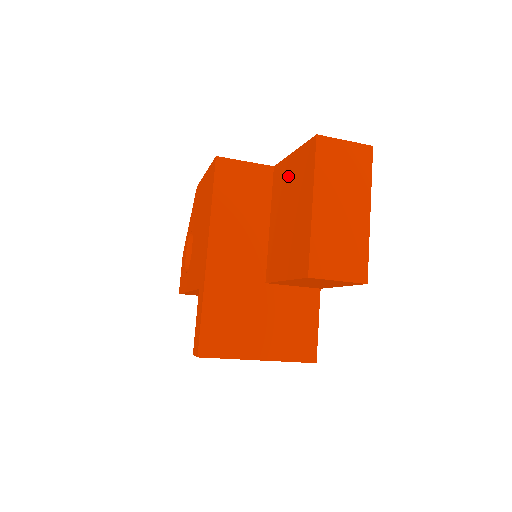
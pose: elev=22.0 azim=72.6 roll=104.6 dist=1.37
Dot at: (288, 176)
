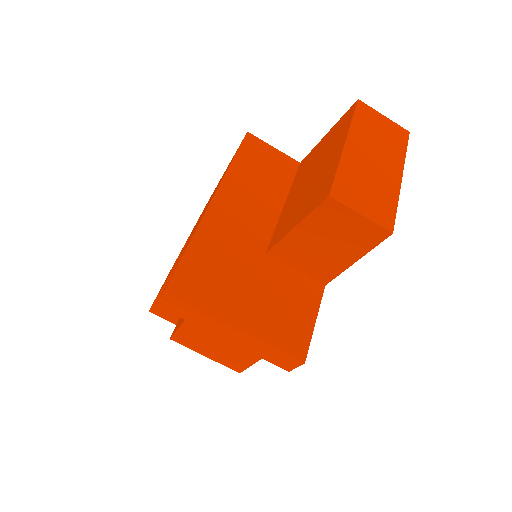
Dot at: (317, 152)
